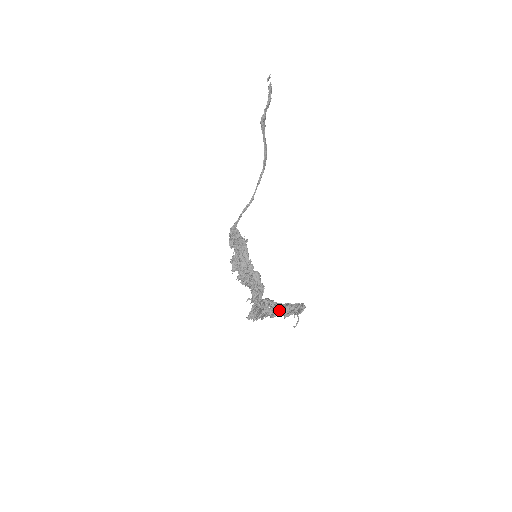
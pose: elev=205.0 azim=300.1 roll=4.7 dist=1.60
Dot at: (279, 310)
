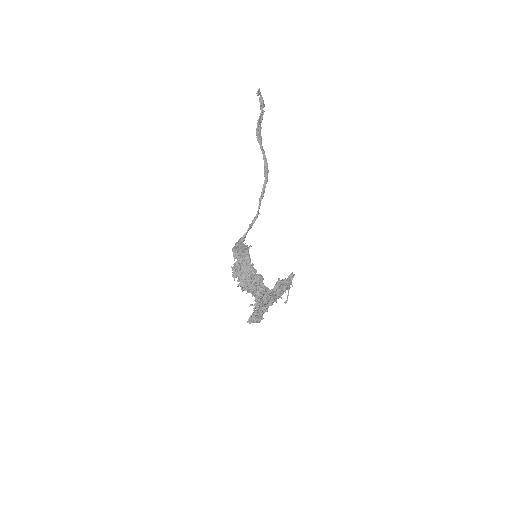
Dot at: (272, 294)
